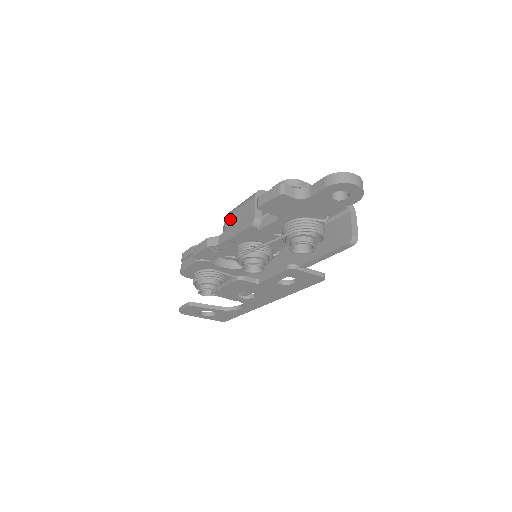
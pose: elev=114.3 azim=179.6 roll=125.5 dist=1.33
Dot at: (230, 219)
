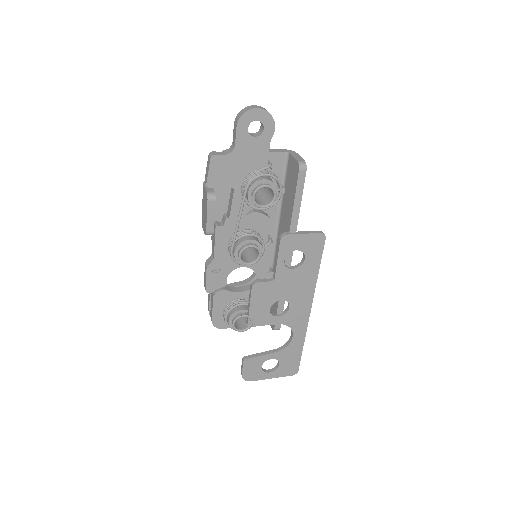
Dot at: (202, 221)
